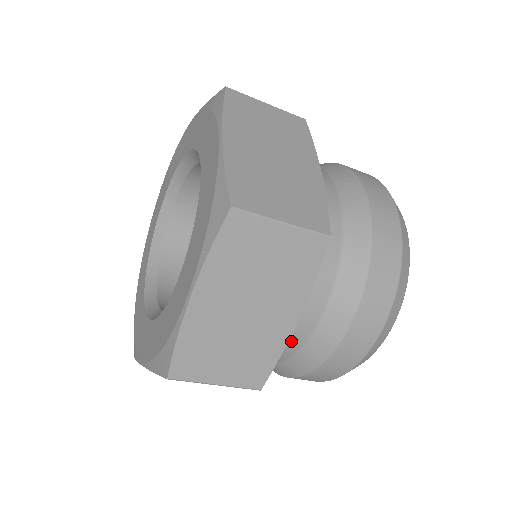
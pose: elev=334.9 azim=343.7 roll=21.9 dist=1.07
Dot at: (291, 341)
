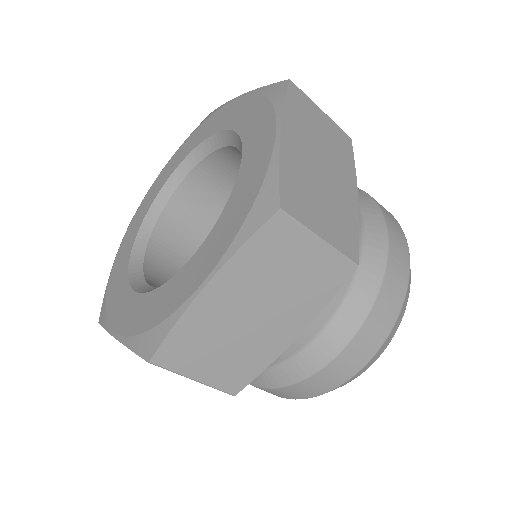
Dot at: occluded
